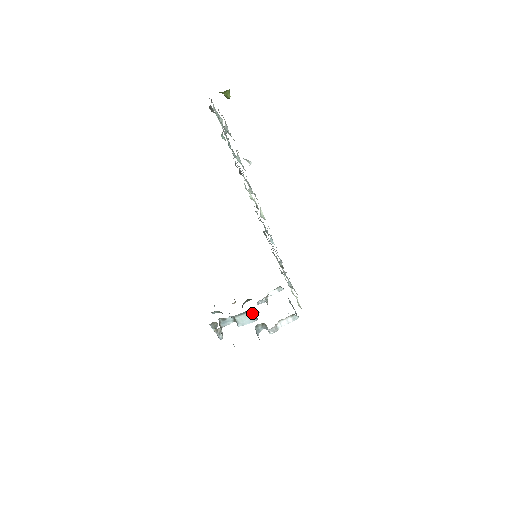
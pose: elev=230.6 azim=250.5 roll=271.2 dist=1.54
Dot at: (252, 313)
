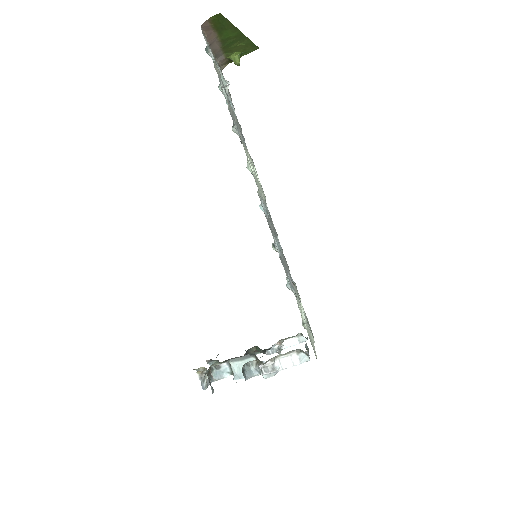
Dot at: occluded
